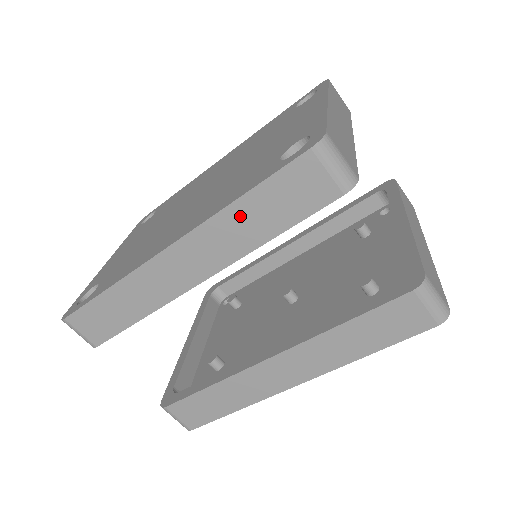
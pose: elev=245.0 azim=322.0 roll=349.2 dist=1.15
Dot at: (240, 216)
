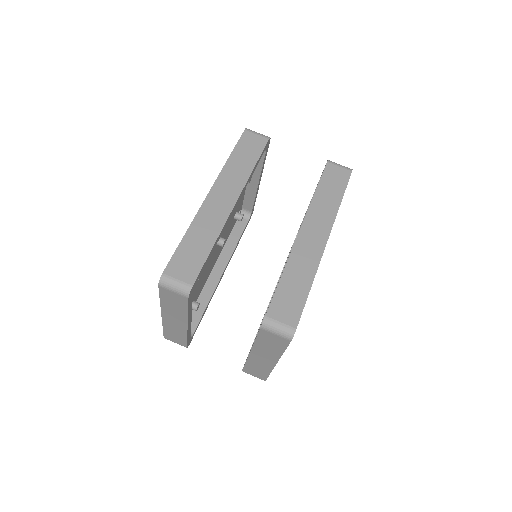
Dot at: (234, 164)
